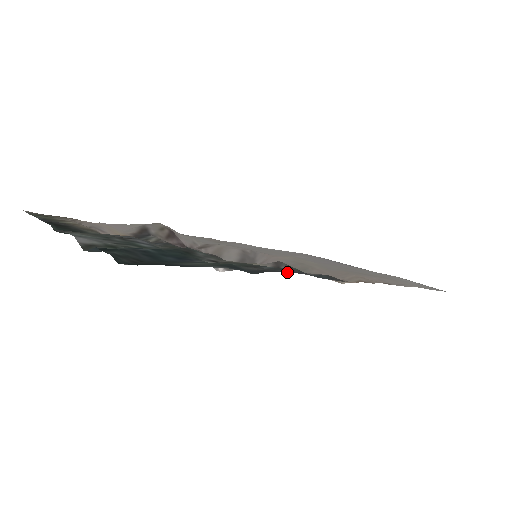
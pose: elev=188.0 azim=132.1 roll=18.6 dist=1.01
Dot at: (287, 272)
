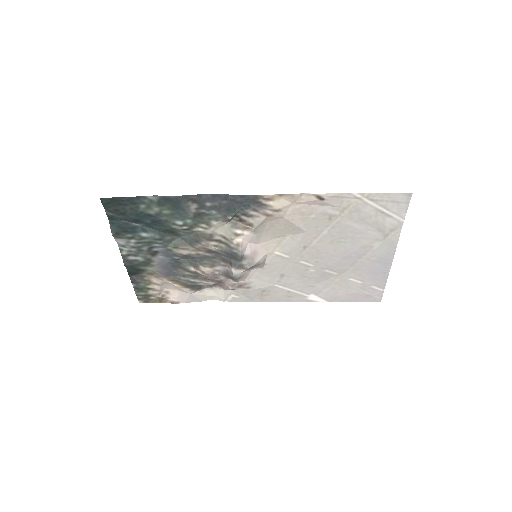
Dot at: (204, 196)
